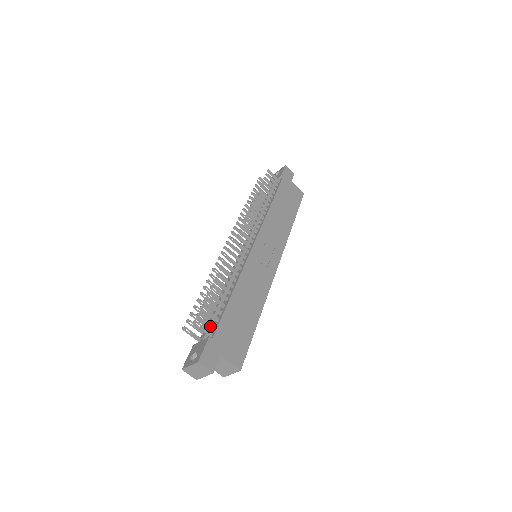
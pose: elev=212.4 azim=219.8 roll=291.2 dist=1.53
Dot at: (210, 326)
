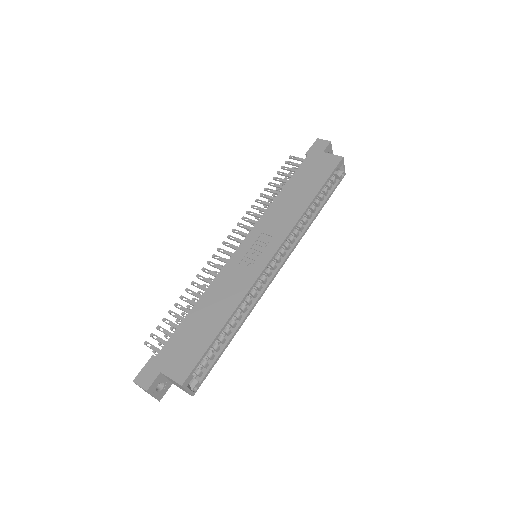
Dot at: (163, 344)
